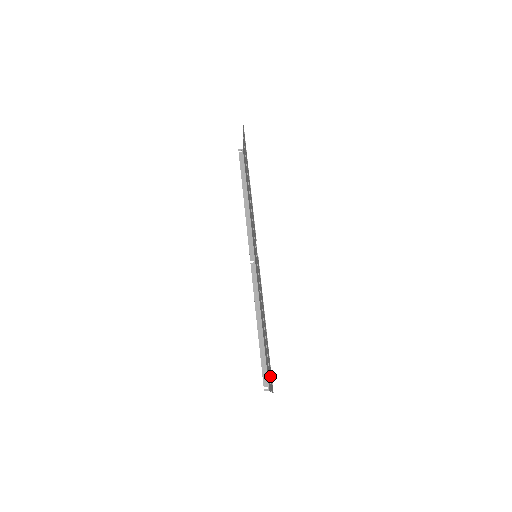
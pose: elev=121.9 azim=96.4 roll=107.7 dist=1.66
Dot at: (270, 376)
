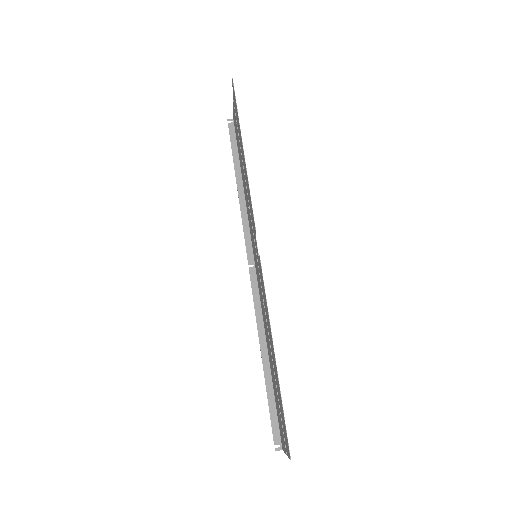
Dot at: (284, 431)
